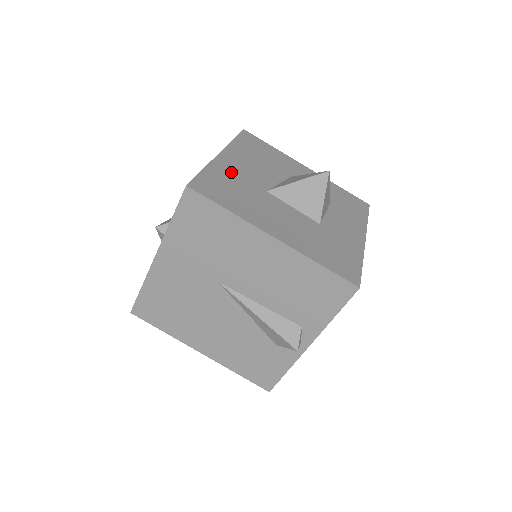
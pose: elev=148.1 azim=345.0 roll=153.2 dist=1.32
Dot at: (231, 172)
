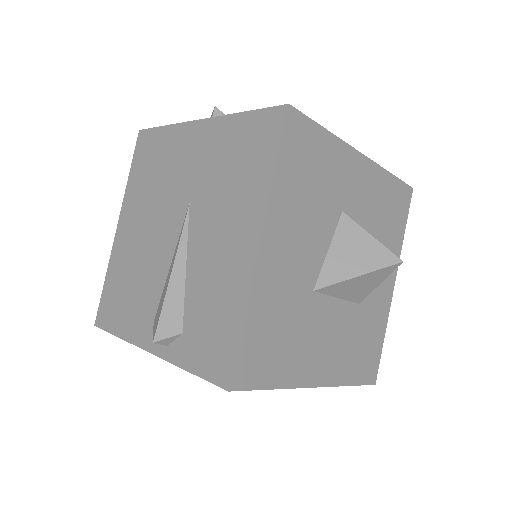
Dot at: (275, 289)
